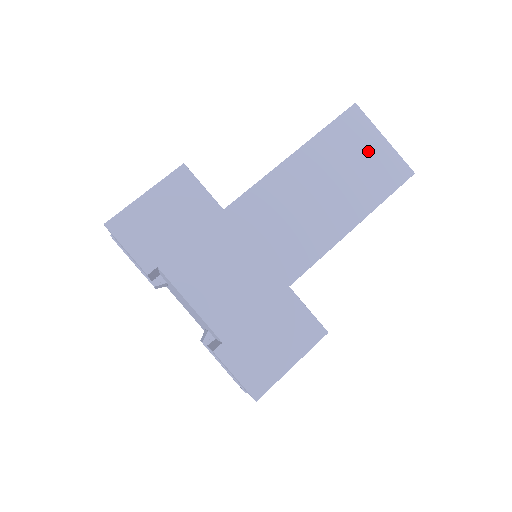
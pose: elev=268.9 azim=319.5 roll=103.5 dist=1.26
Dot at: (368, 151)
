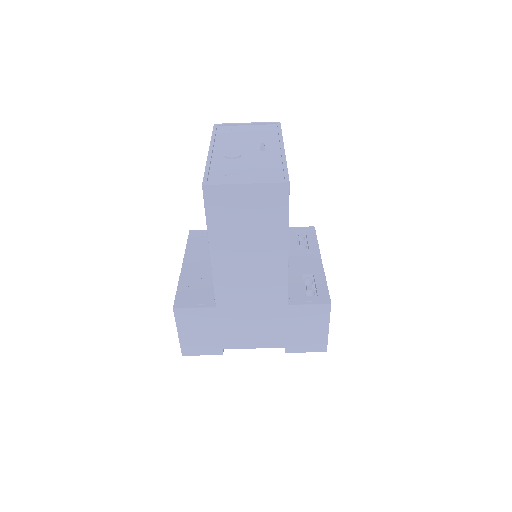
Dot at: (245, 204)
